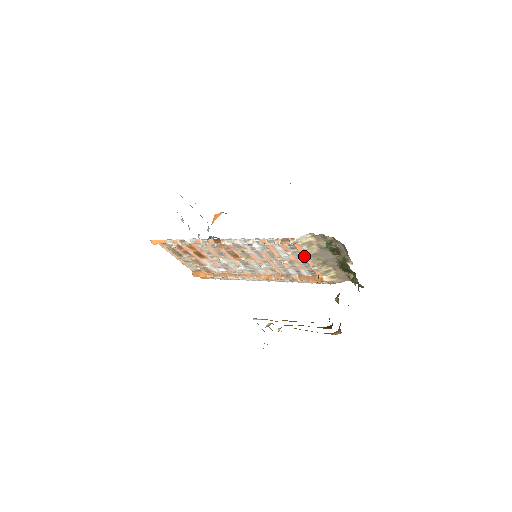
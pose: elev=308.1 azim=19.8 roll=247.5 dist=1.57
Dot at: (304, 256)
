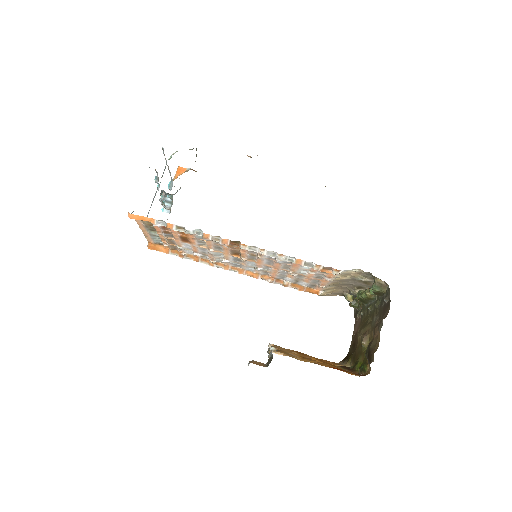
Dot at: (326, 279)
